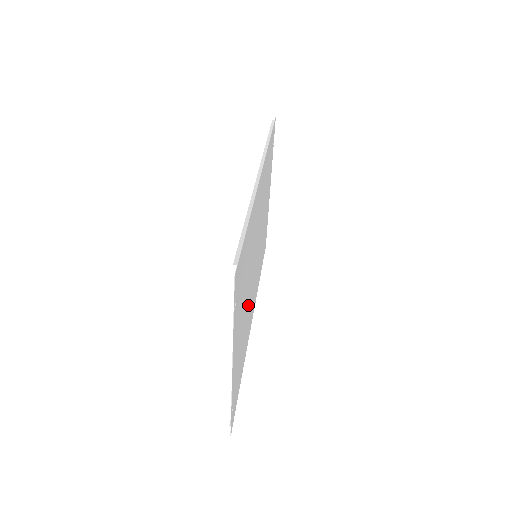
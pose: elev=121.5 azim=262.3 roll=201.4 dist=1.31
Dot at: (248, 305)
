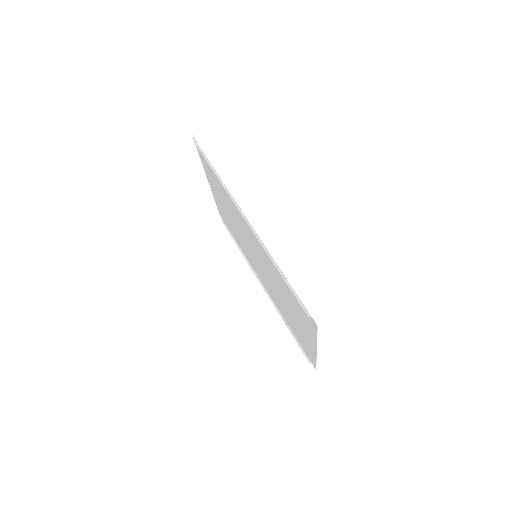
Dot at: (277, 293)
